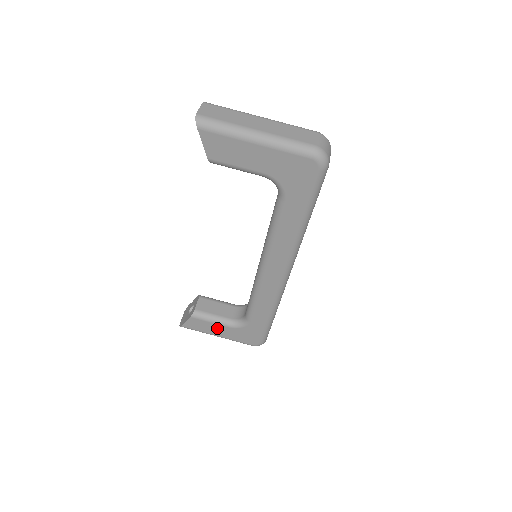
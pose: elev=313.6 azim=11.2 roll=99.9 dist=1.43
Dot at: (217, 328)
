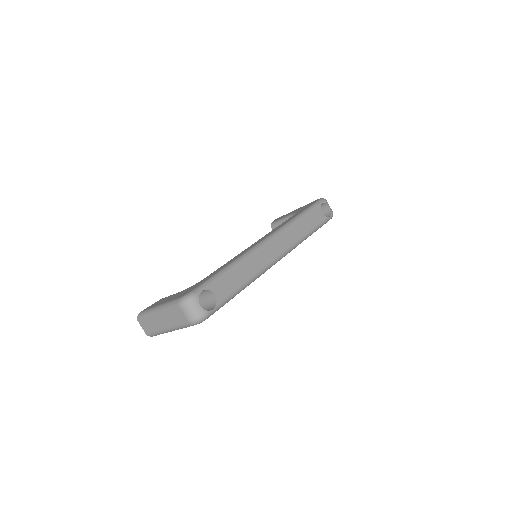
Dot at: occluded
